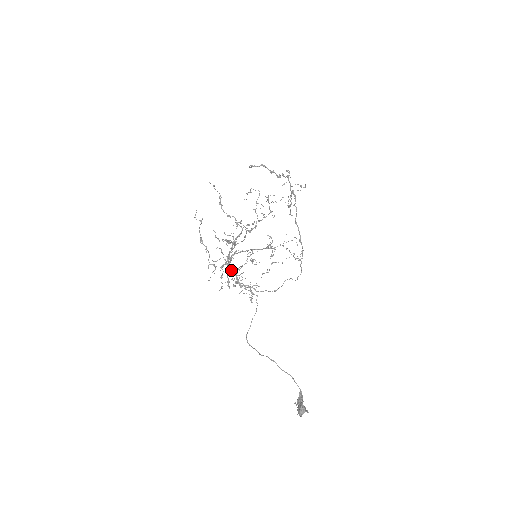
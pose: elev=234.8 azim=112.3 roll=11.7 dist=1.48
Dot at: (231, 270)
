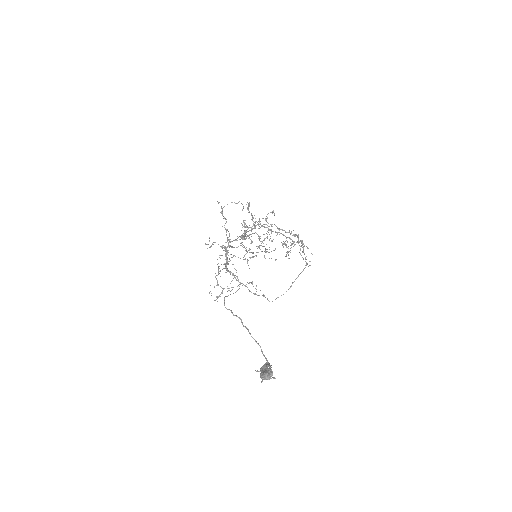
Dot at: occluded
